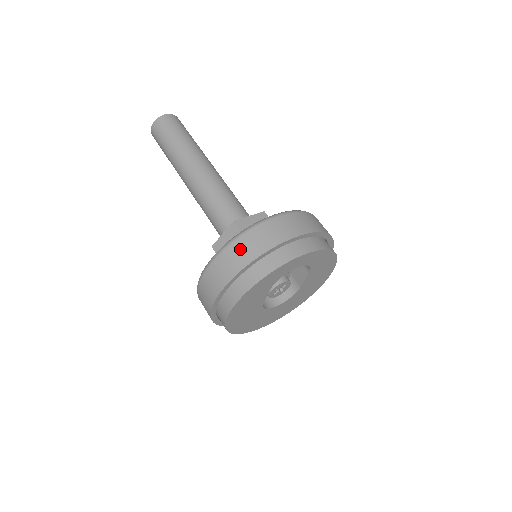
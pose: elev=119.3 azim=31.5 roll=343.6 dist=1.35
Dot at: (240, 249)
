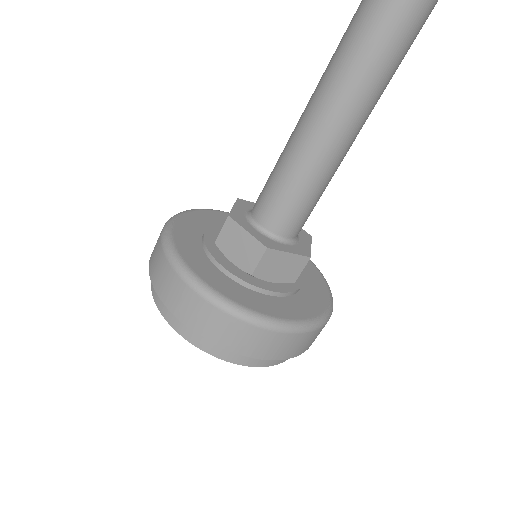
Dot at: (156, 250)
